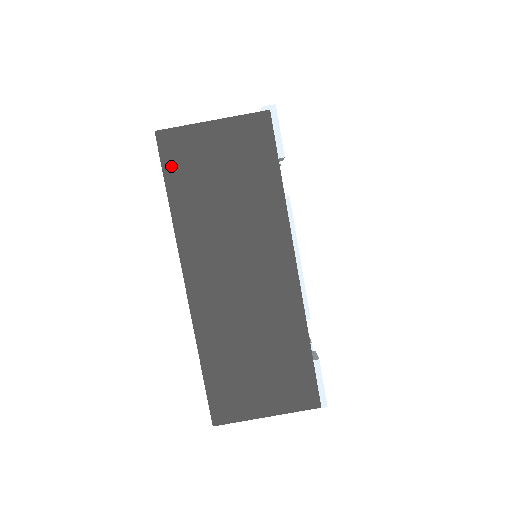
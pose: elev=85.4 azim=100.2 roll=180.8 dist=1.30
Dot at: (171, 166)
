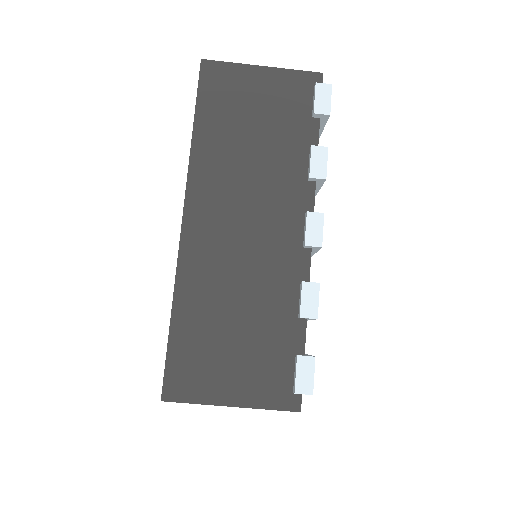
Dot at: occluded
